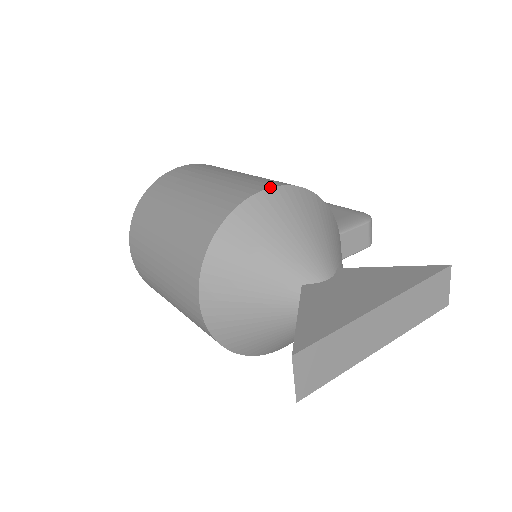
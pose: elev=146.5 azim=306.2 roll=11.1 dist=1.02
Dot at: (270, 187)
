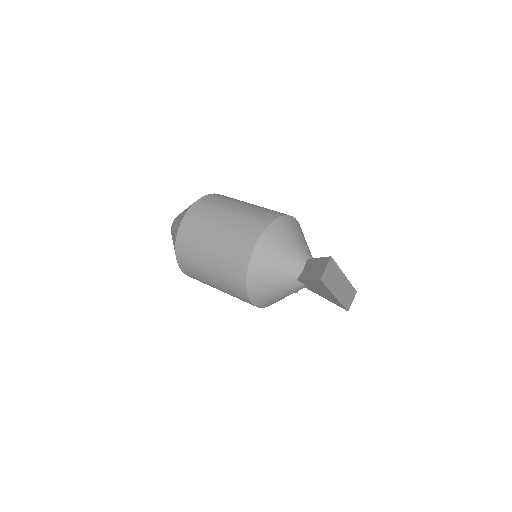
Dot at: (297, 221)
